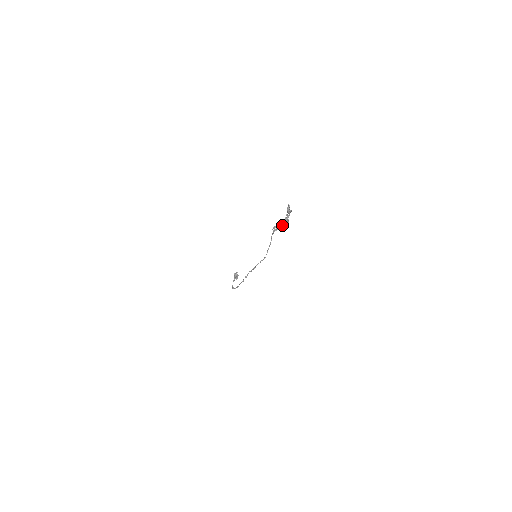
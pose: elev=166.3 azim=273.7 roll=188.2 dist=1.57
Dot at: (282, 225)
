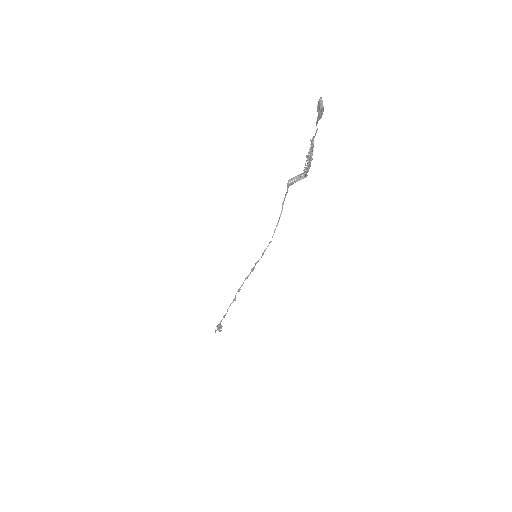
Dot at: (300, 177)
